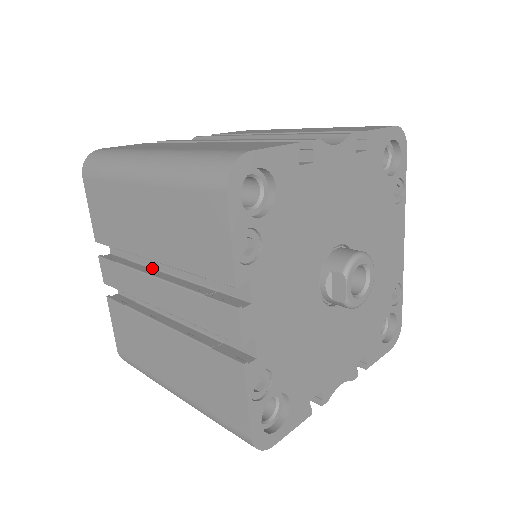
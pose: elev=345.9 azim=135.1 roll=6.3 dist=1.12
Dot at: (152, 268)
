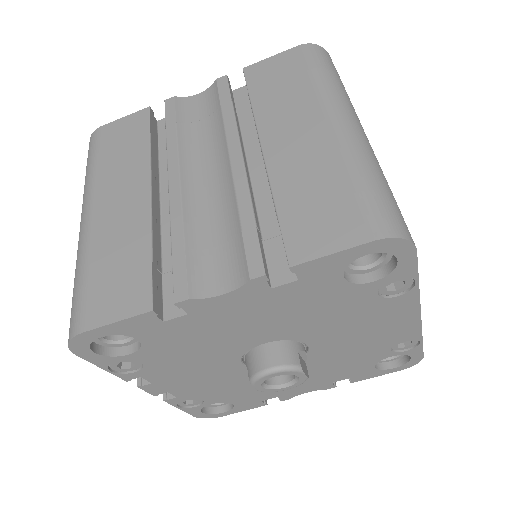
Dot at: occluded
